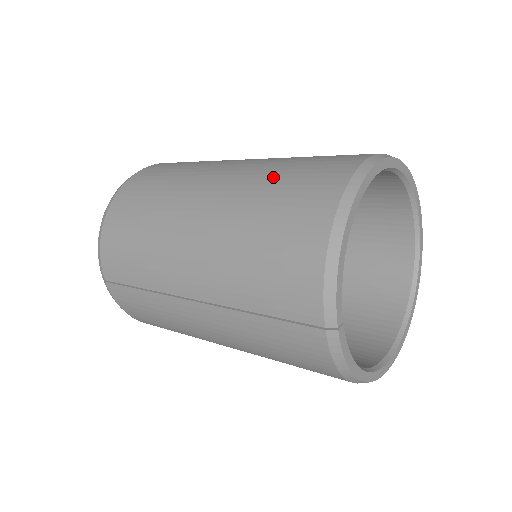
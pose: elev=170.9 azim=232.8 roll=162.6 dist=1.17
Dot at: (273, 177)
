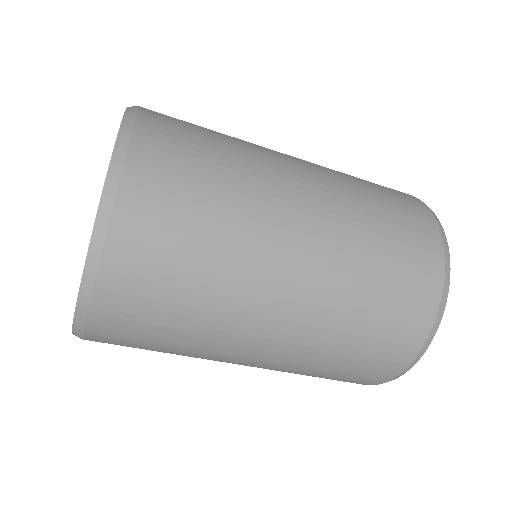
Dot at: occluded
